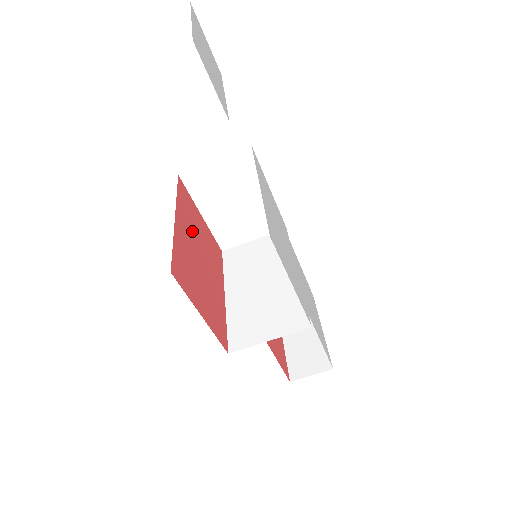
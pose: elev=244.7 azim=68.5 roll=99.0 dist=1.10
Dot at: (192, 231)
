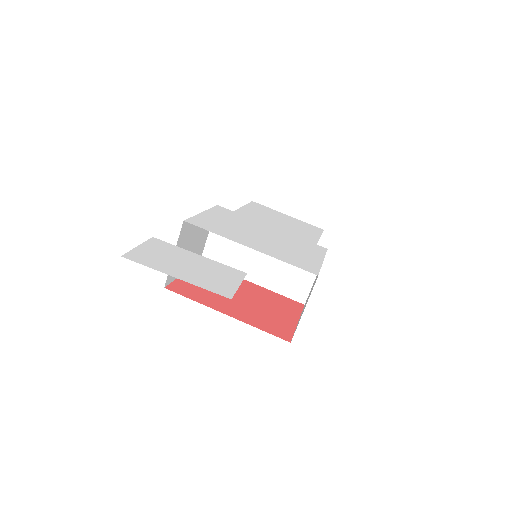
Dot at: (219, 297)
